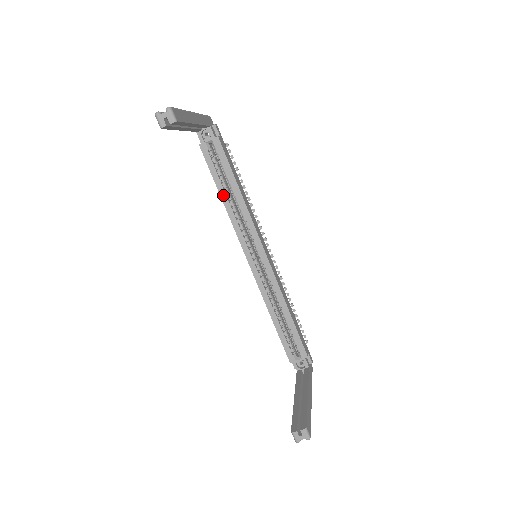
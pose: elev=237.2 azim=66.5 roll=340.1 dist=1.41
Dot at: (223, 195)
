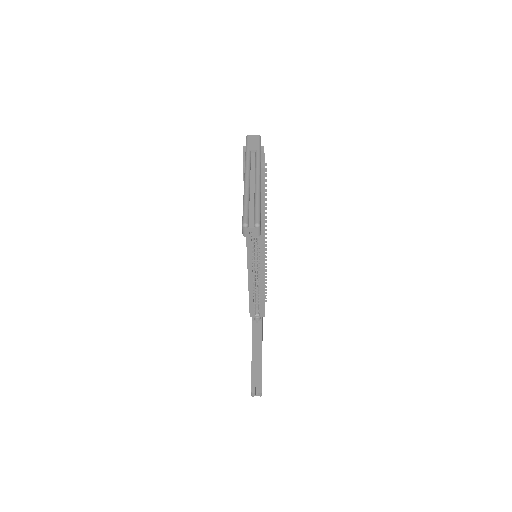
Dot at: occluded
